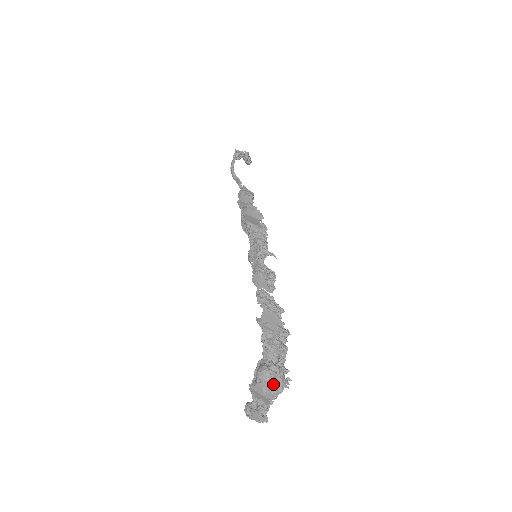
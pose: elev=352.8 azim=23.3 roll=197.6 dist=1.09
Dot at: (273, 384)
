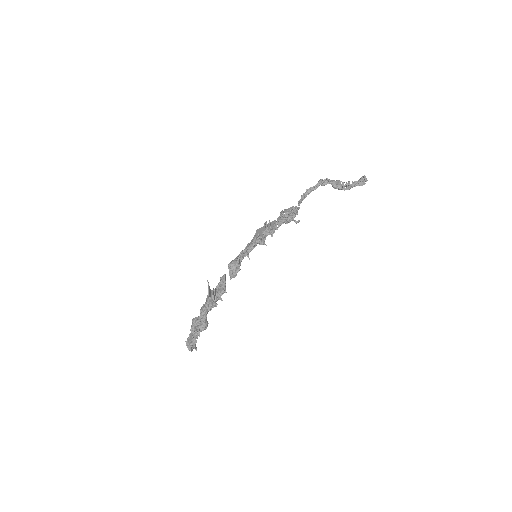
Dot at: (191, 328)
